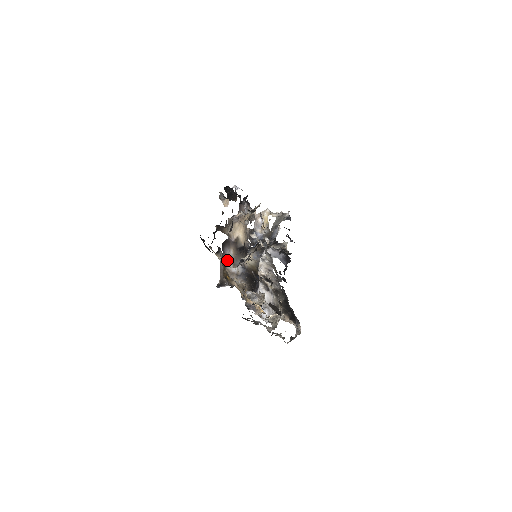
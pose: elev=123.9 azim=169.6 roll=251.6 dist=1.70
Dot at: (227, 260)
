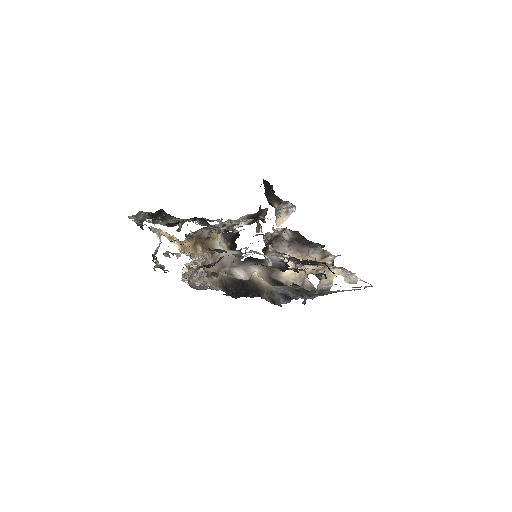
Dot at: (241, 268)
